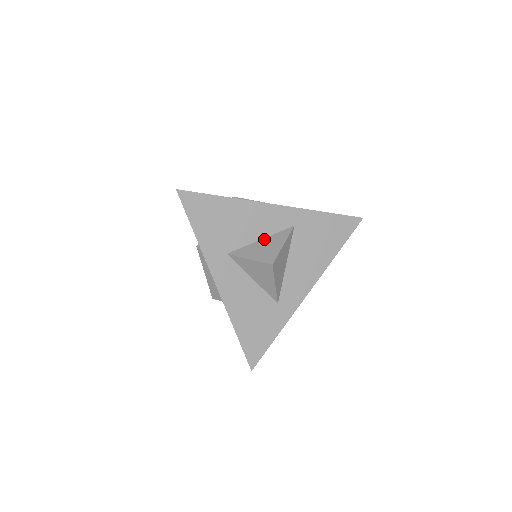
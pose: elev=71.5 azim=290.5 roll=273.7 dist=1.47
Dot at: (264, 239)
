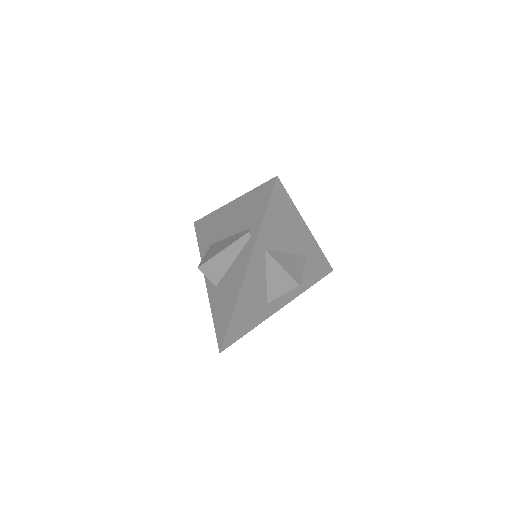
Dot at: (267, 276)
